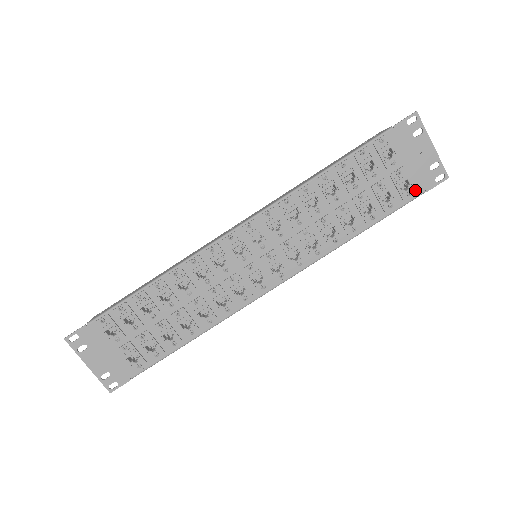
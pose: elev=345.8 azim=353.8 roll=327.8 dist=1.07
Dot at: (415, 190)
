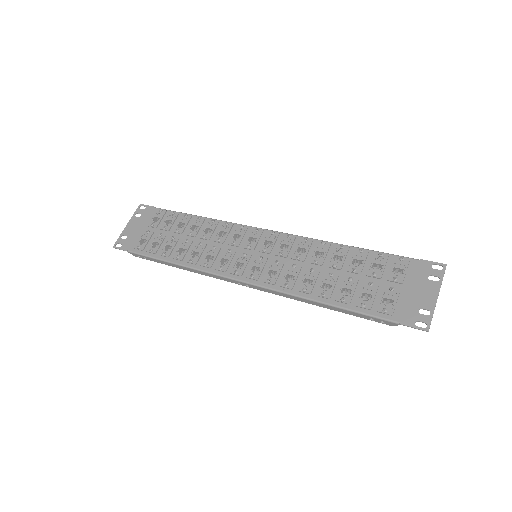
Dot at: (392, 313)
